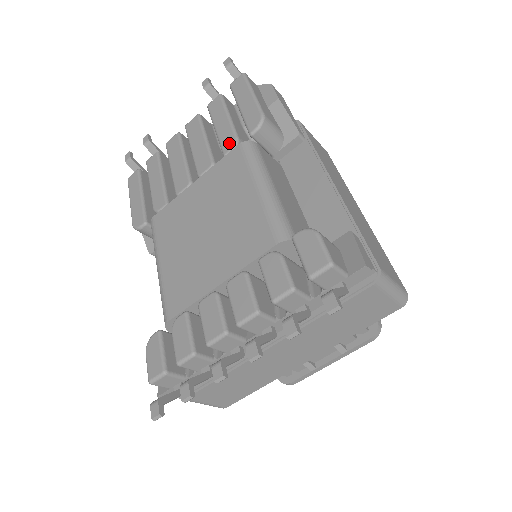
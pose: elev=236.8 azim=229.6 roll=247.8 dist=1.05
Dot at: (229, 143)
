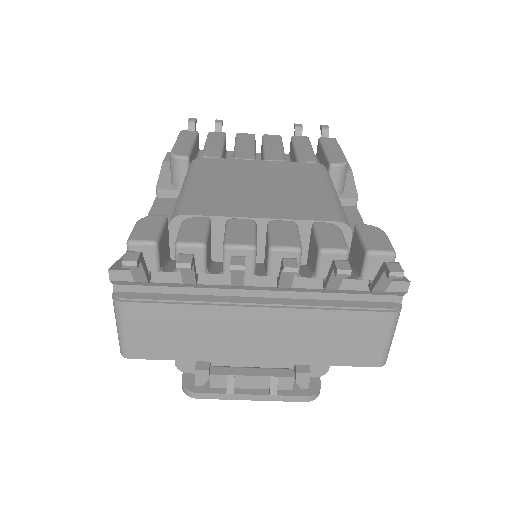
Dot at: (308, 158)
